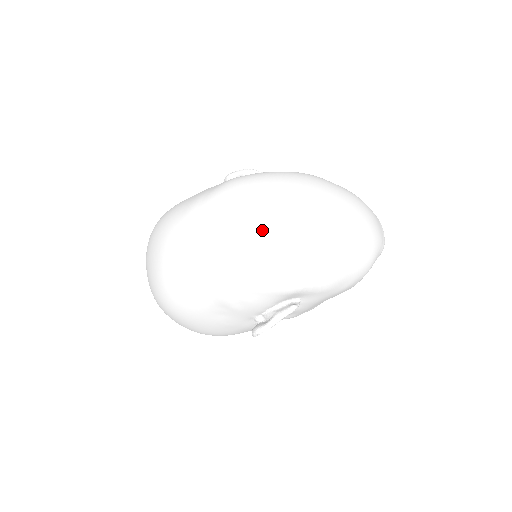
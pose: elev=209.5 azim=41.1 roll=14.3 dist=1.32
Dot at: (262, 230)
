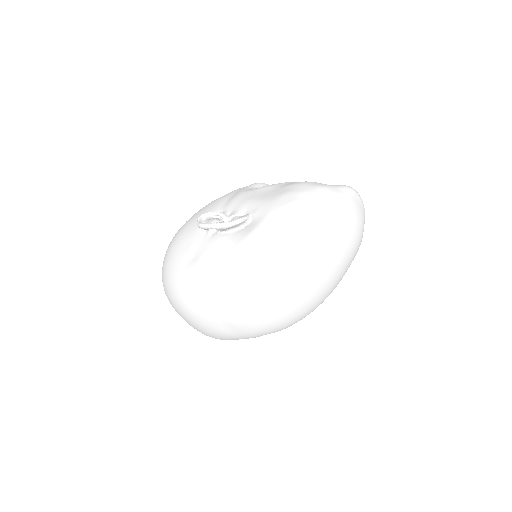
Dot at: (281, 310)
